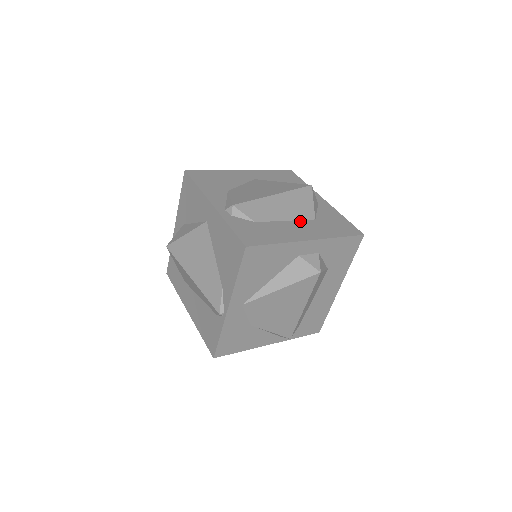
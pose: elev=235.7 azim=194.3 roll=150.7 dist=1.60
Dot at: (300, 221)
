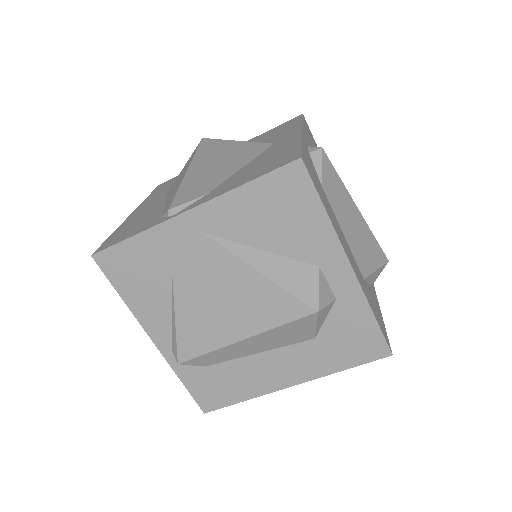
Dot at: (353, 255)
